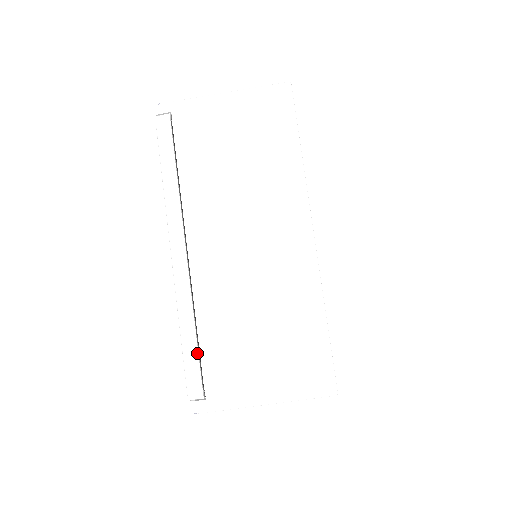
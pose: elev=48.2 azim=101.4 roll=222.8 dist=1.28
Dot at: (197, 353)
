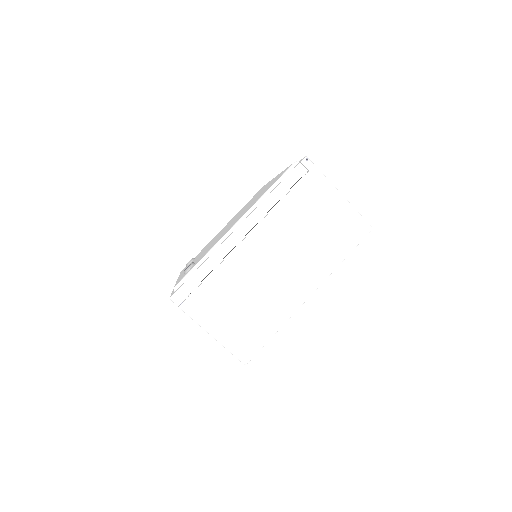
Dot at: occluded
